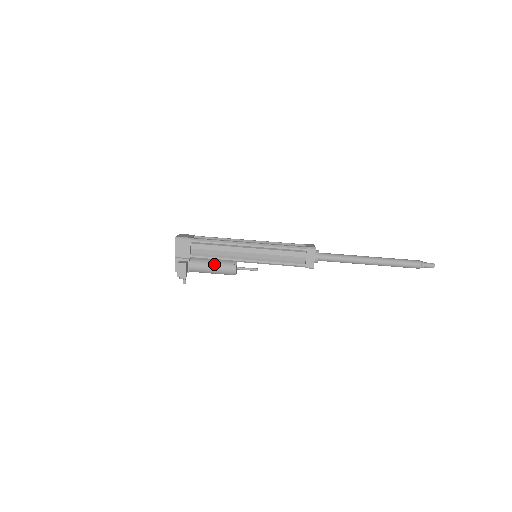
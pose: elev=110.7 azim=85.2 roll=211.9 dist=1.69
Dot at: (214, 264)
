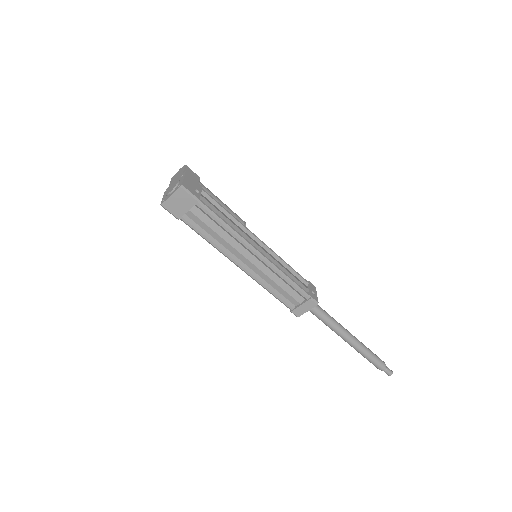
Dot at: occluded
